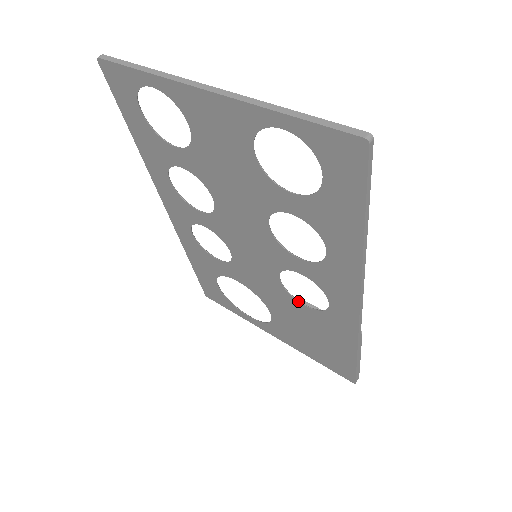
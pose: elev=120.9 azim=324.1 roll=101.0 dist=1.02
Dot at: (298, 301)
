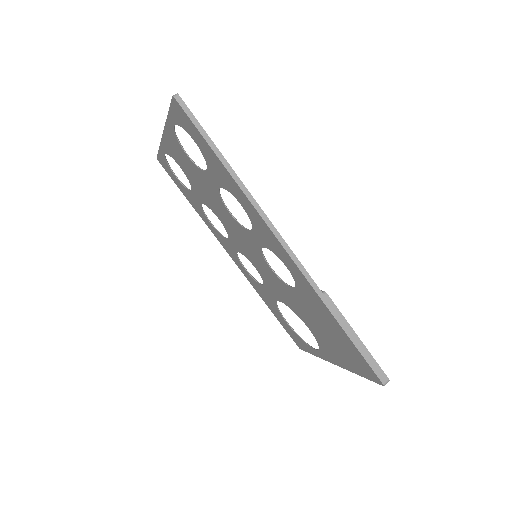
Dot at: (289, 286)
